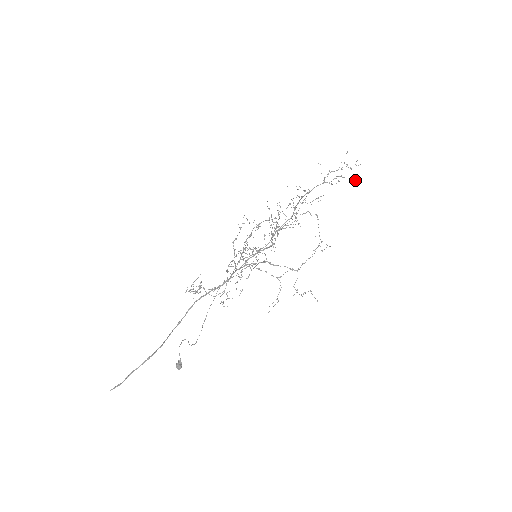
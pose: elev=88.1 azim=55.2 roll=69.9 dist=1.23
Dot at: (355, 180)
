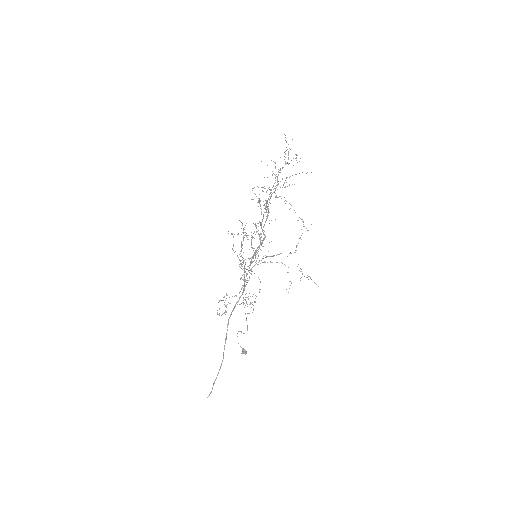
Dot at: occluded
